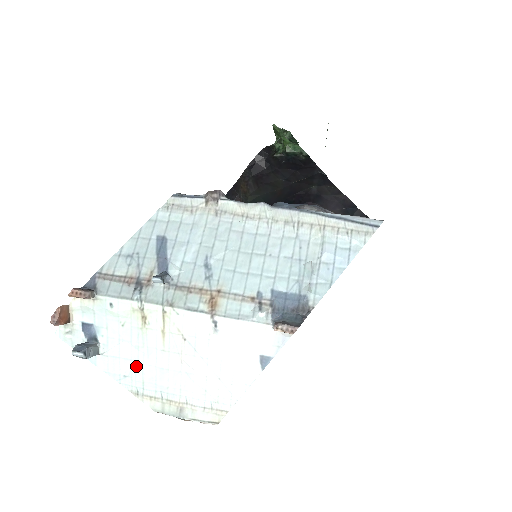
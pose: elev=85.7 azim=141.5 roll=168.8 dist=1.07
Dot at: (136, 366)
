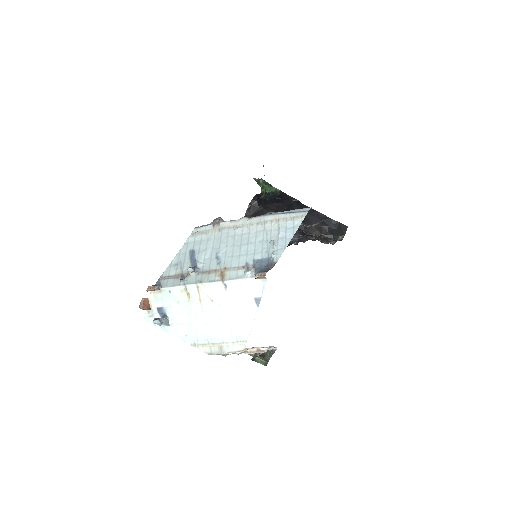
Dot at: (190, 327)
